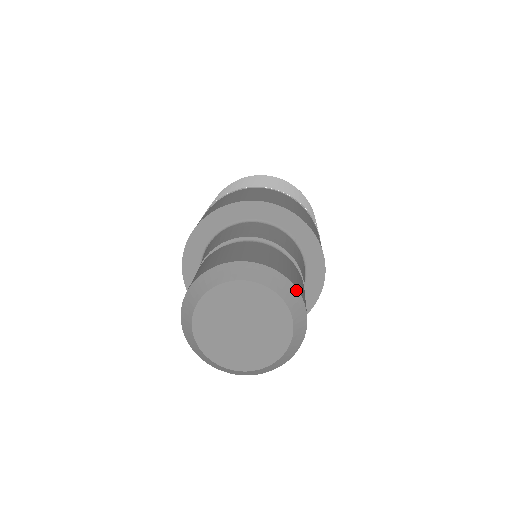
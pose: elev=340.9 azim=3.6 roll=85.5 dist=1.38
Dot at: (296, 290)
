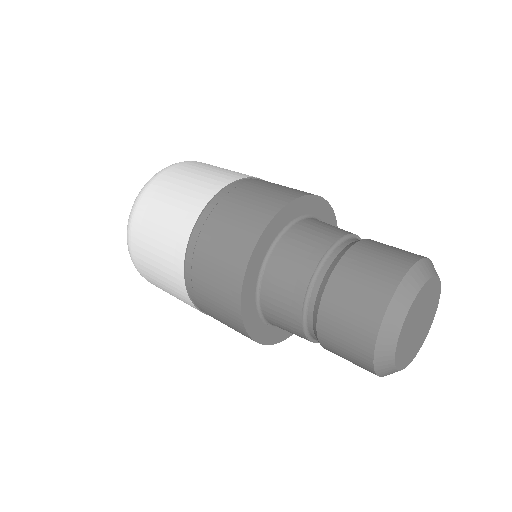
Dot at: (432, 263)
